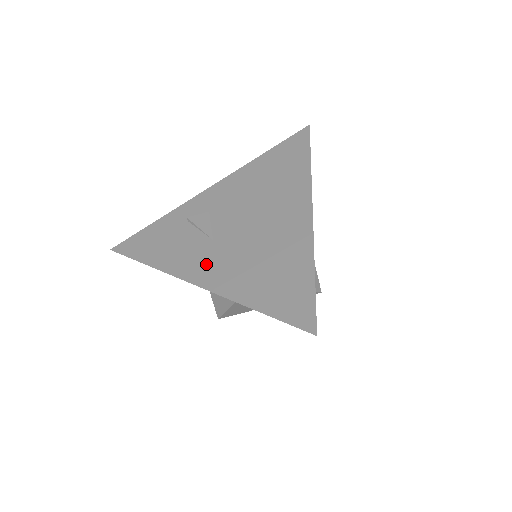
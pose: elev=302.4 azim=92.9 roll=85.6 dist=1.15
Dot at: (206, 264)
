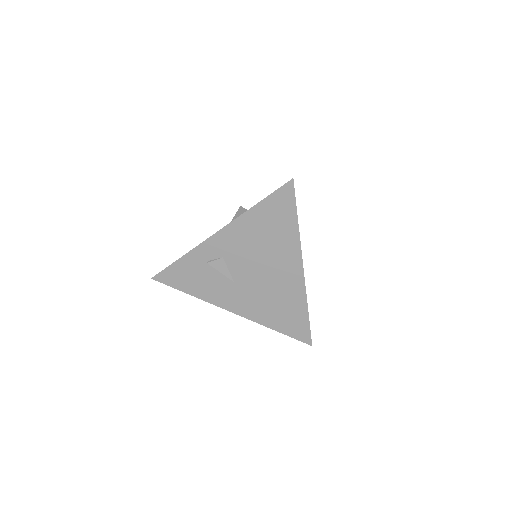
Dot at: (235, 300)
